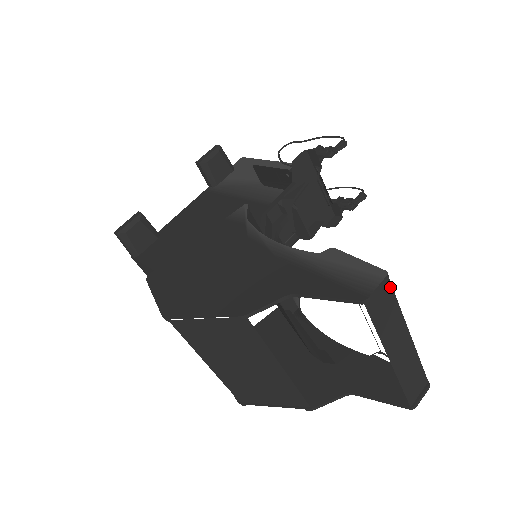
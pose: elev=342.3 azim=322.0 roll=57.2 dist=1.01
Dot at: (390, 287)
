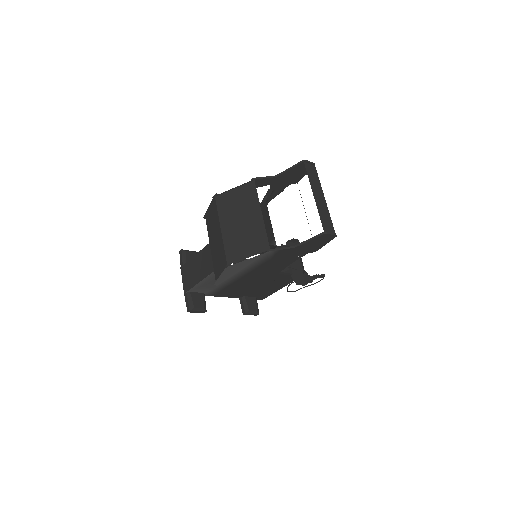
Dot at: (316, 171)
